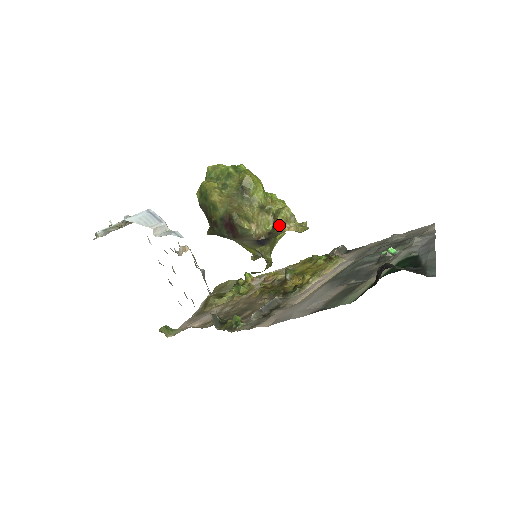
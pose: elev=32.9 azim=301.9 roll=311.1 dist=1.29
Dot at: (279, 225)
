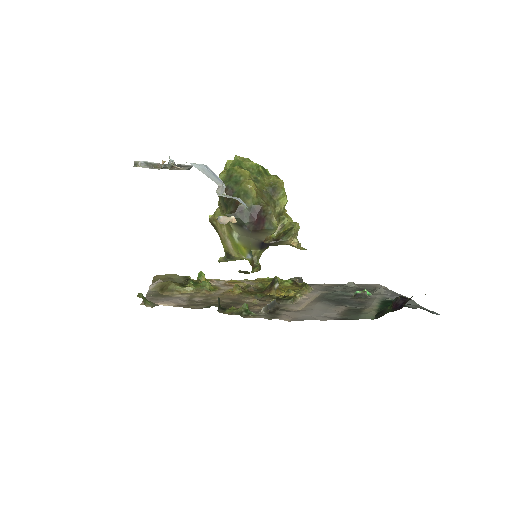
Dot at: (290, 236)
